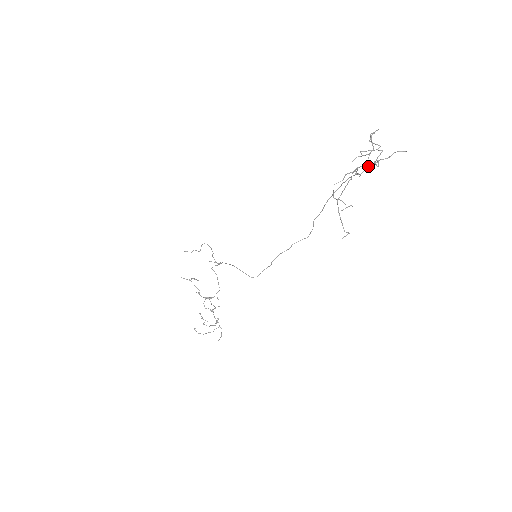
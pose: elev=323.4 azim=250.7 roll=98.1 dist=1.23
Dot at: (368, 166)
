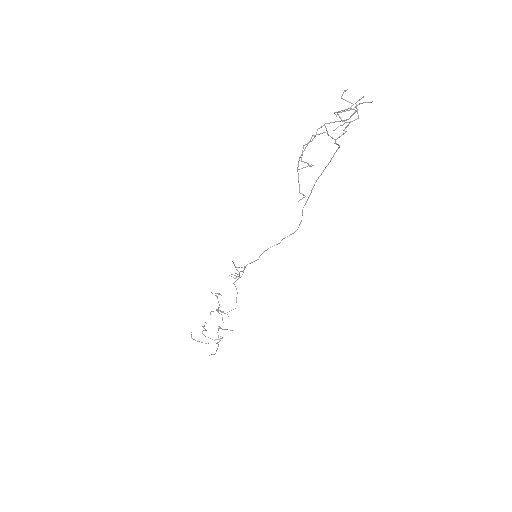
Dot at: (345, 132)
